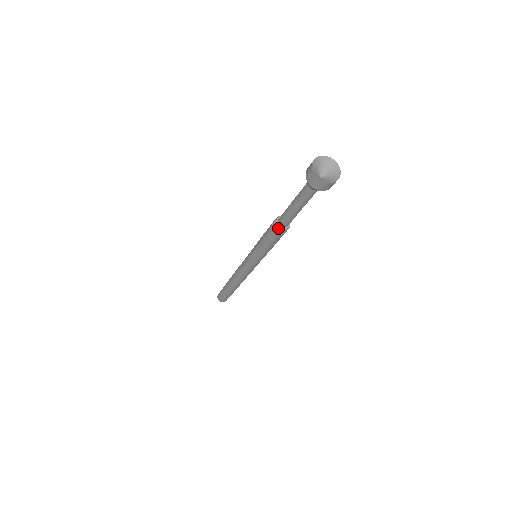
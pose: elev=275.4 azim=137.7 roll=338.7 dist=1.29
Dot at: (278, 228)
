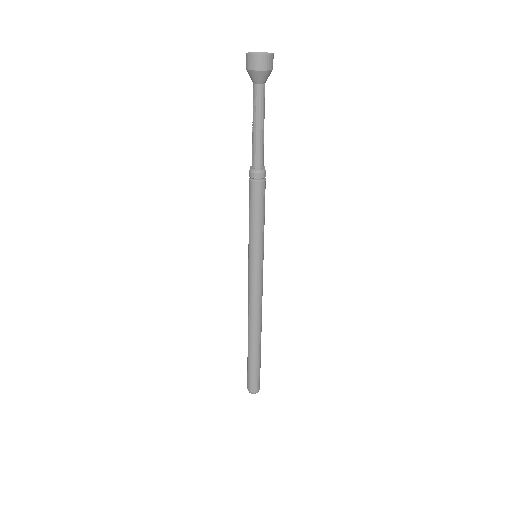
Dot at: (258, 172)
